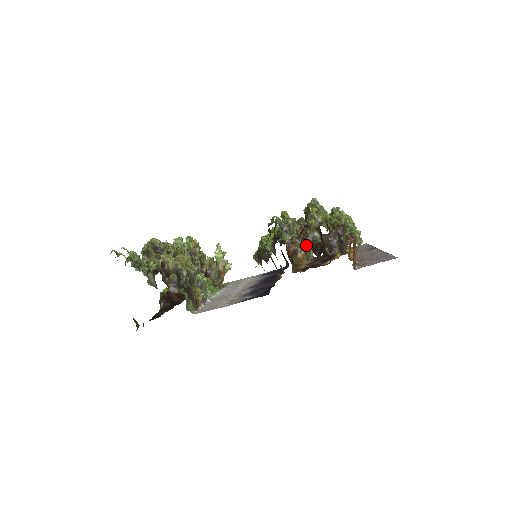
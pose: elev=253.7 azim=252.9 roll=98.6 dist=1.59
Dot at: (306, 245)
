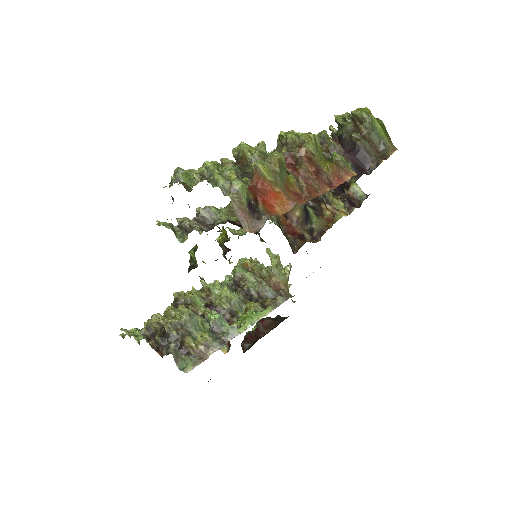
Dot at: (343, 189)
